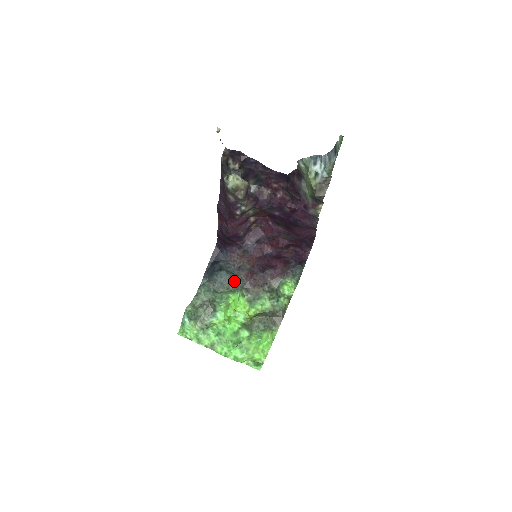
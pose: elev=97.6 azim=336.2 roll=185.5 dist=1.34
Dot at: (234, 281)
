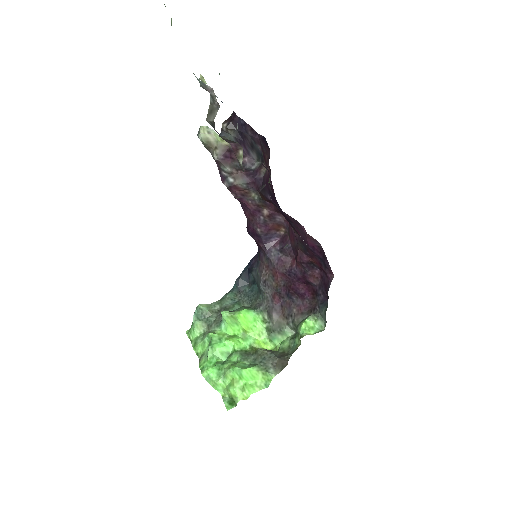
Dot at: (260, 299)
